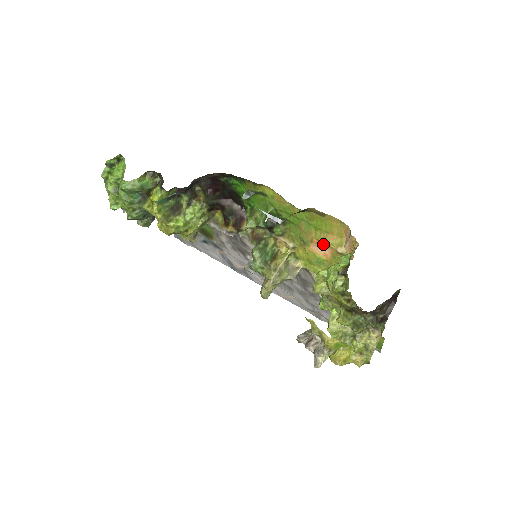
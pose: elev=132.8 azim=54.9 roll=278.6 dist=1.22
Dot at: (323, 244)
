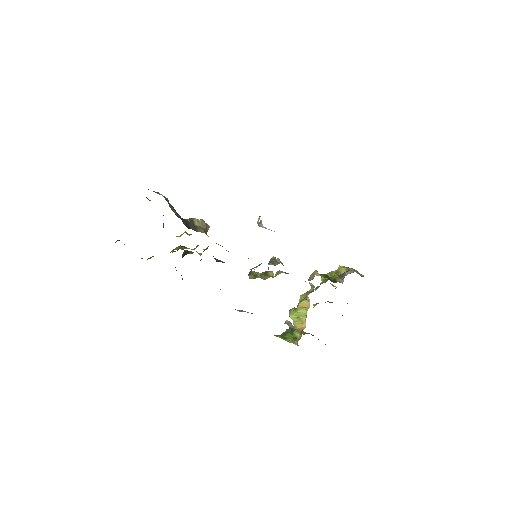
Dot at: occluded
